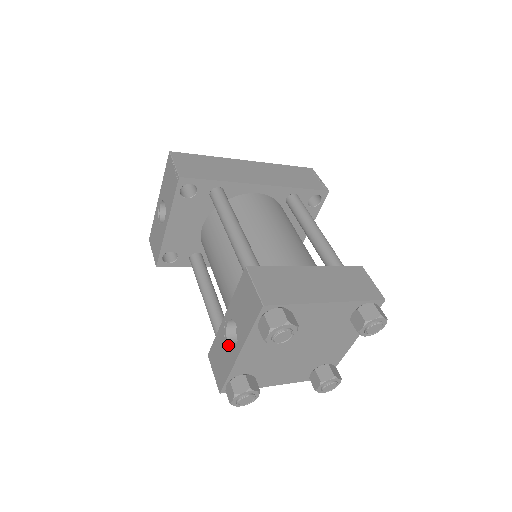
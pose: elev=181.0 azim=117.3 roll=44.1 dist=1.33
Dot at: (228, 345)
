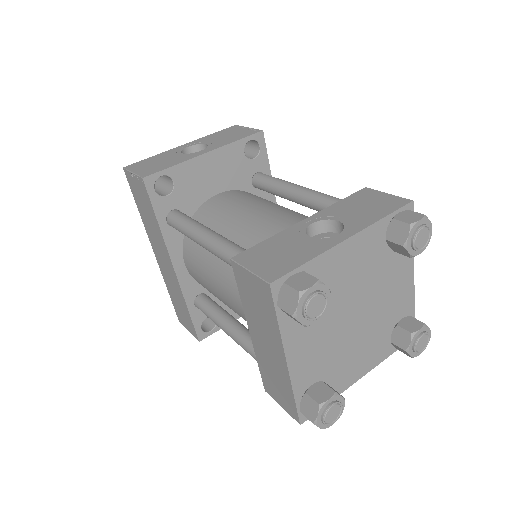
Dot at: (312, 237)
